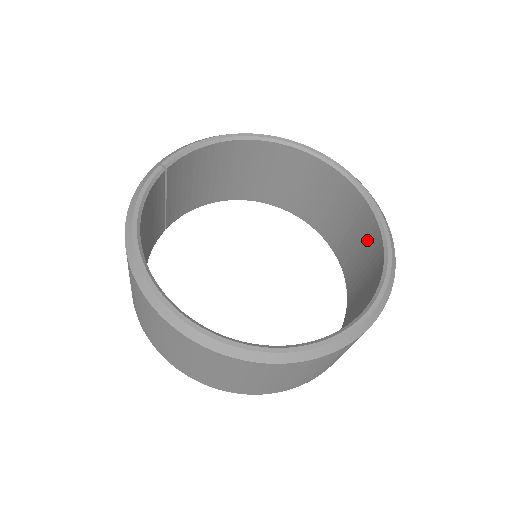
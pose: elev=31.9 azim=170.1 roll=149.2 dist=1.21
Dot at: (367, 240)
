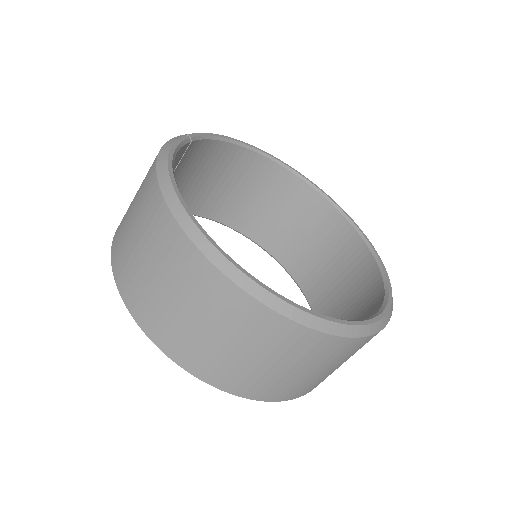
Dot at: (353, 268)
